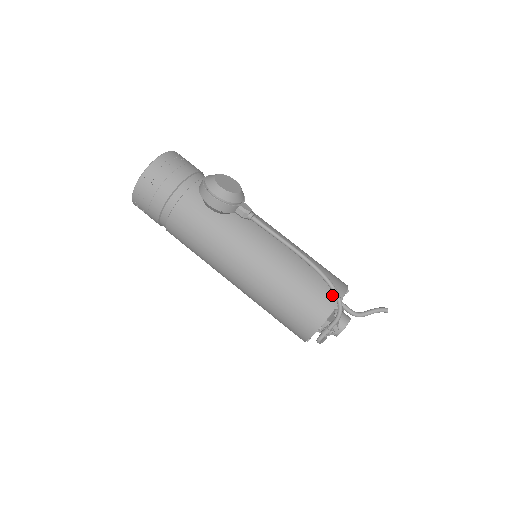
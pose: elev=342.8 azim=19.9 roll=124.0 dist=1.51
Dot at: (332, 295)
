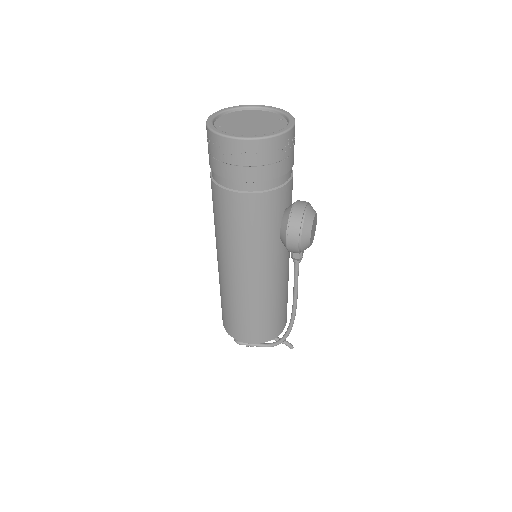
Dot at: (279, 330)
